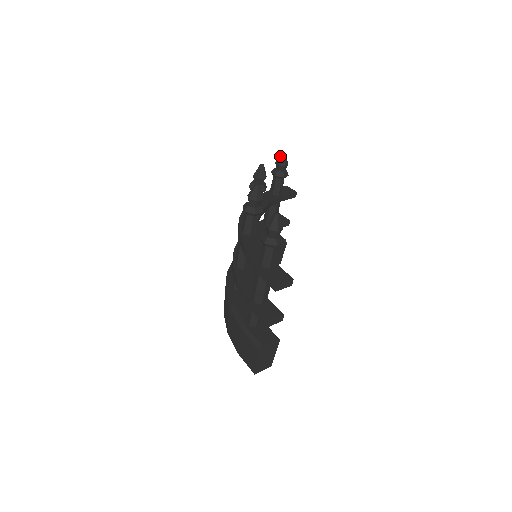
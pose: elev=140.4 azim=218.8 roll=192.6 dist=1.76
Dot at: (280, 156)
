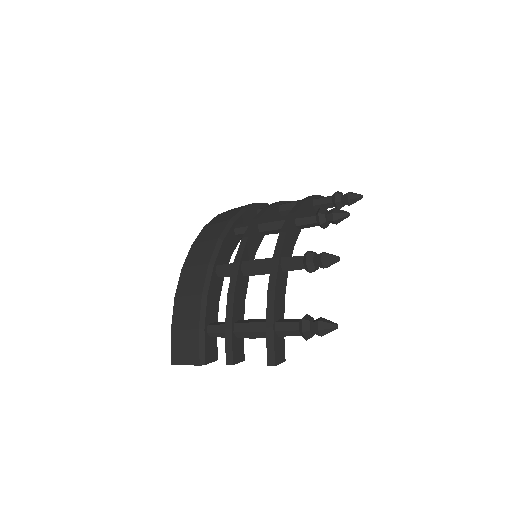
Dot at: (357, 195)
